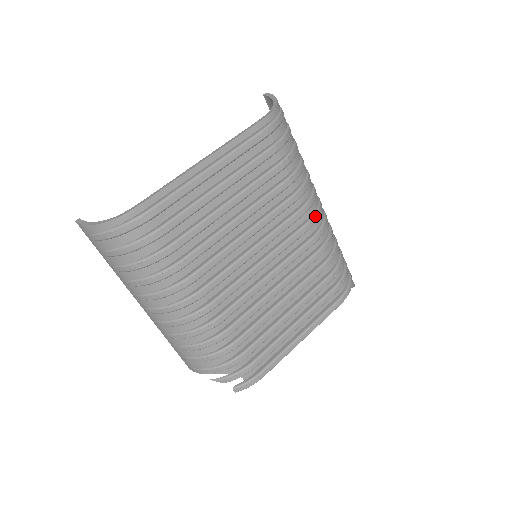
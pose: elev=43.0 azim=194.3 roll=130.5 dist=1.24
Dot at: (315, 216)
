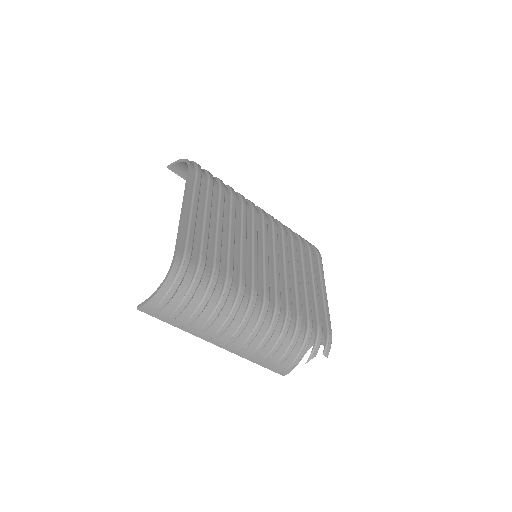
Dot at: (262, 210)
